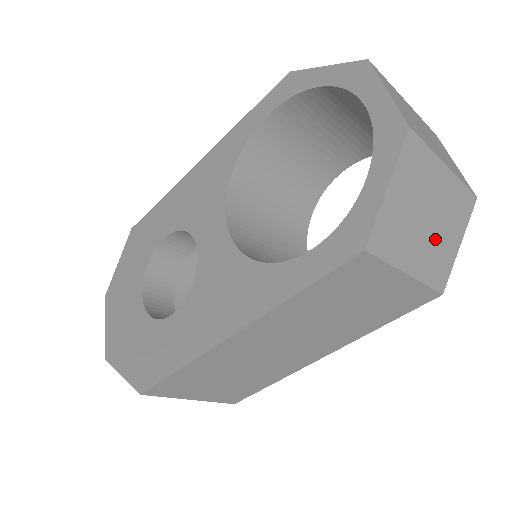
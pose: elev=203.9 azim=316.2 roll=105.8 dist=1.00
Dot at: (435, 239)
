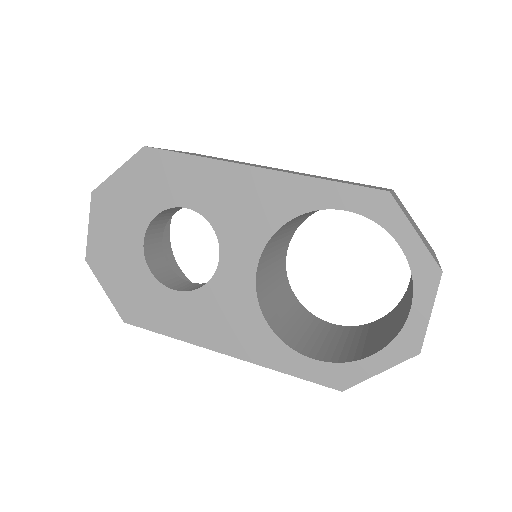
Dot at: occluded
